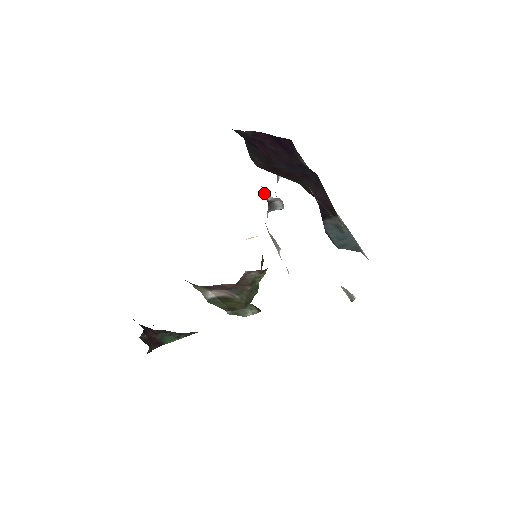
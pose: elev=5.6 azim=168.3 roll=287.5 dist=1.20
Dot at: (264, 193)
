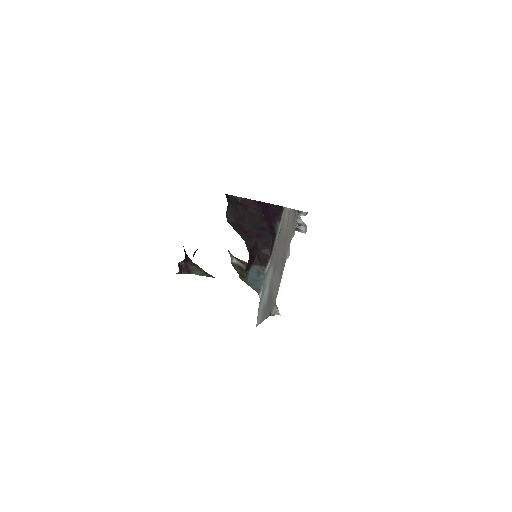
Dot at: occluded
